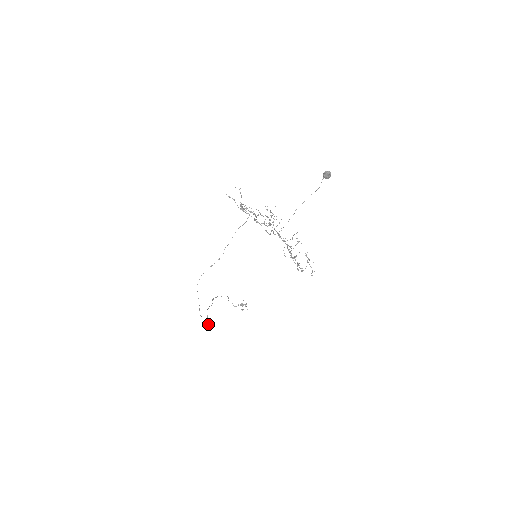
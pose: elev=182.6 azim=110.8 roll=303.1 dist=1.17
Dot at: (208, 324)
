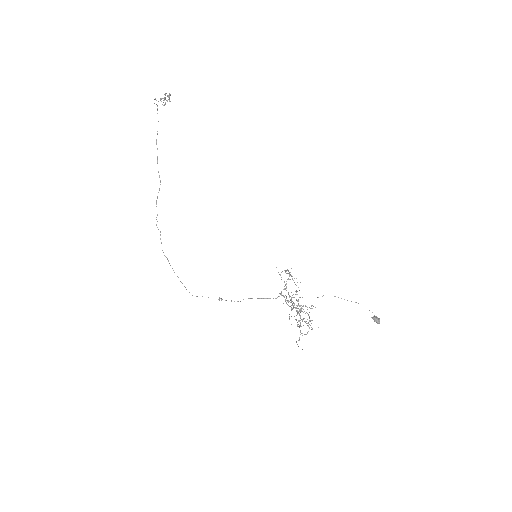
Dot at: (160, 231)
